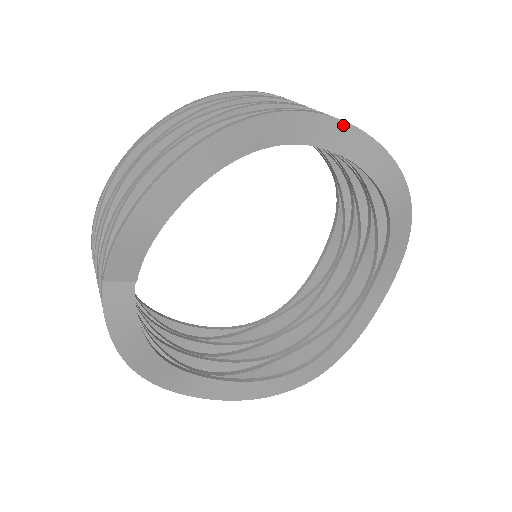
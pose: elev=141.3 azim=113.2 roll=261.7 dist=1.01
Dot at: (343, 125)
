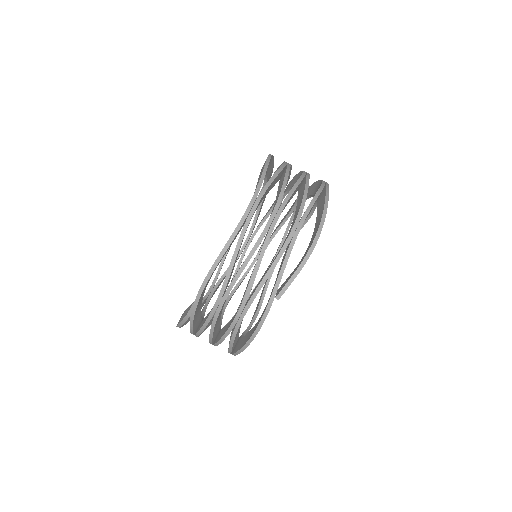
Dot at: occluded
